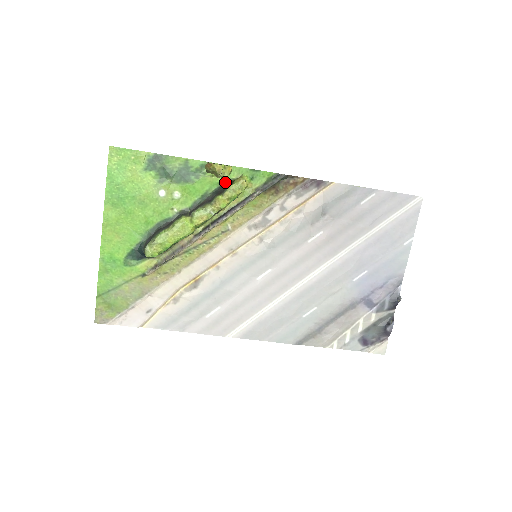
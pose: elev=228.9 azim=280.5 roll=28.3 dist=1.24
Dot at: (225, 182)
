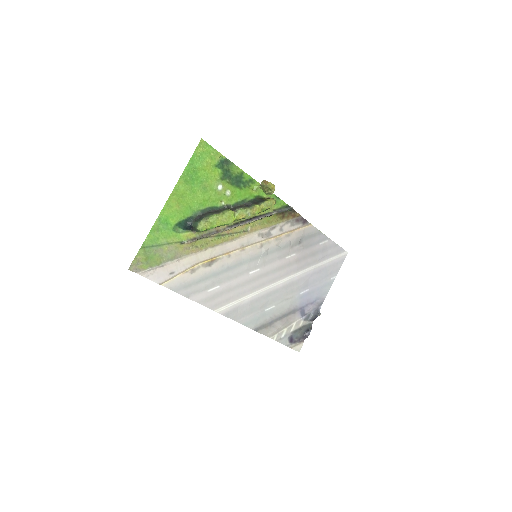
Dot at: (259, 197)
